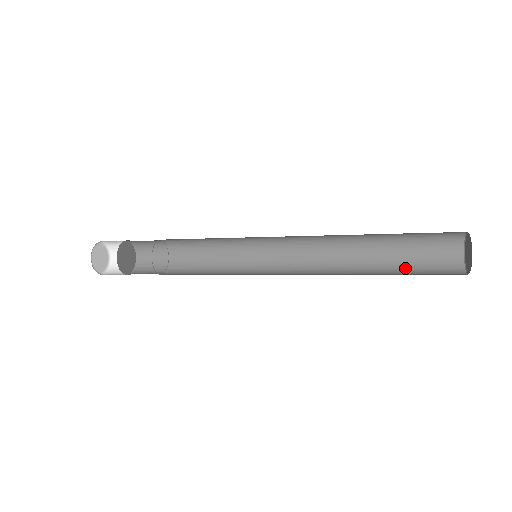
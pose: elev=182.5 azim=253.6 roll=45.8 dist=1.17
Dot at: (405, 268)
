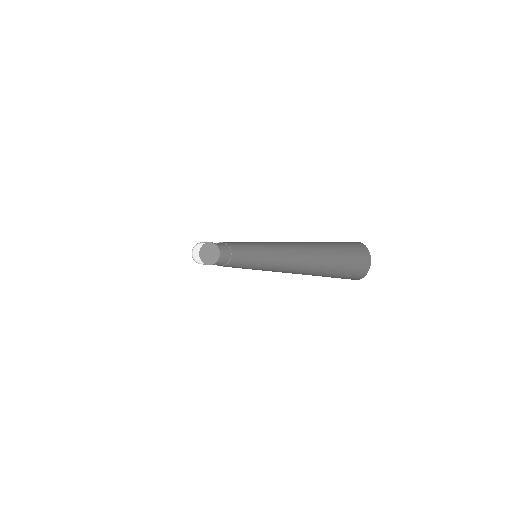
Dot at: (326, 276)
